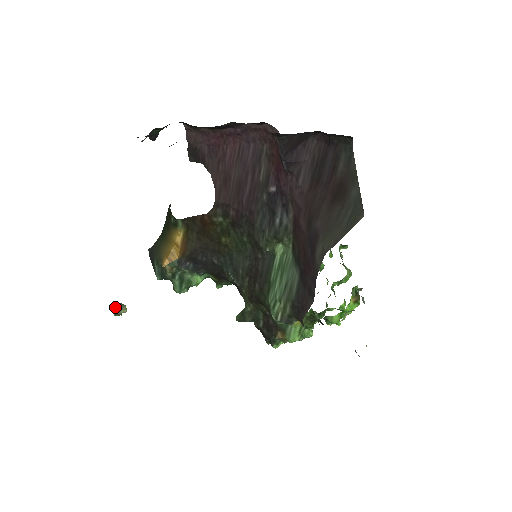
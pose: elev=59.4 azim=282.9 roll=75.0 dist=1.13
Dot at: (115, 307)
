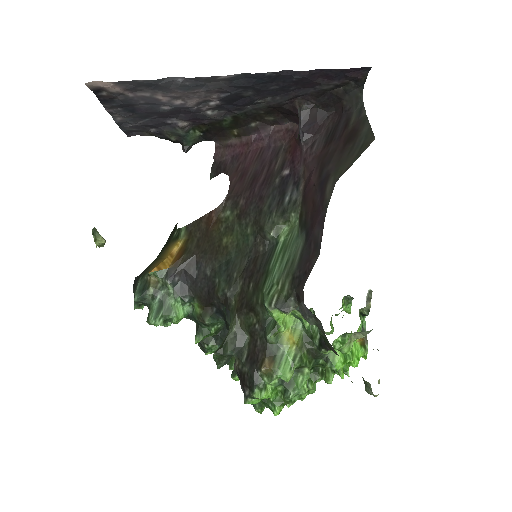
Dot at: (96, 229)
